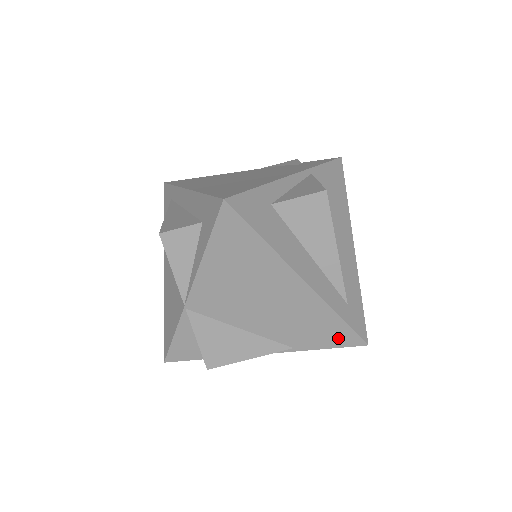
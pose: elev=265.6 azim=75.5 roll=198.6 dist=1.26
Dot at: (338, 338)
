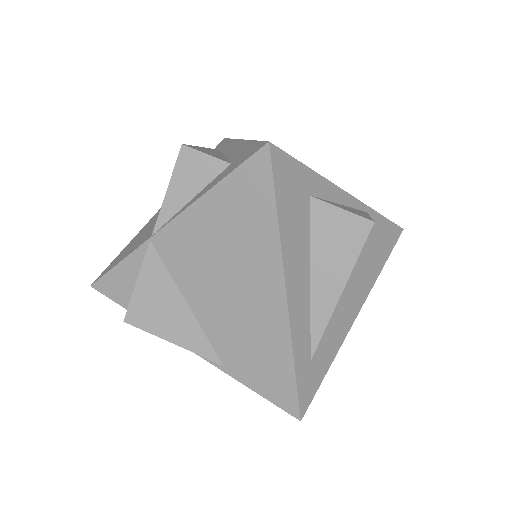
Dot at: (276, 389)
